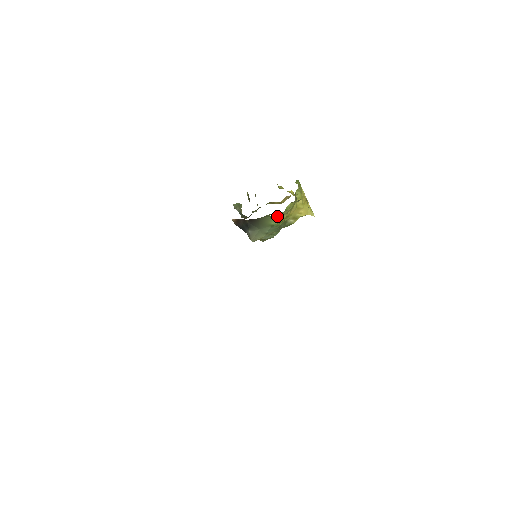
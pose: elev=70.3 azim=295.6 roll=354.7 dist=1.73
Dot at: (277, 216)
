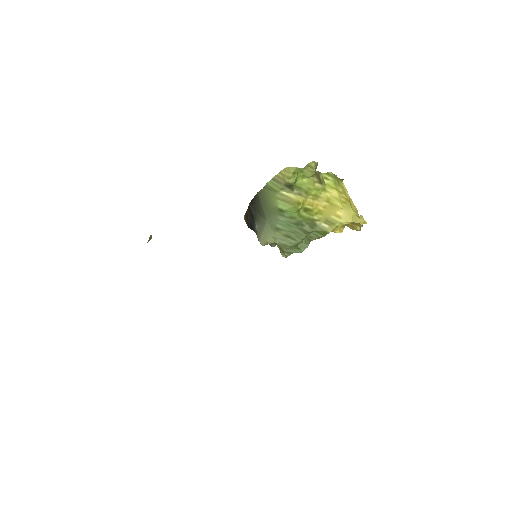
Dot at: (279, 187)
